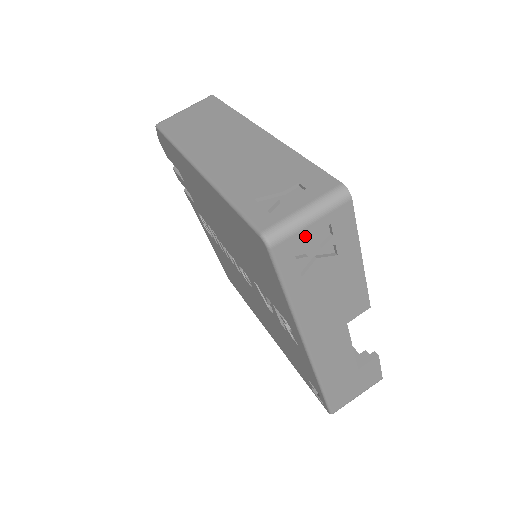
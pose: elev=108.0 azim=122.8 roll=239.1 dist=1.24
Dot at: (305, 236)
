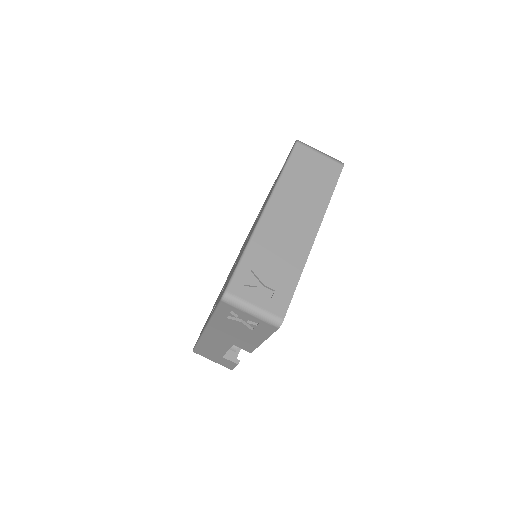
Dot at: (242, 314)
